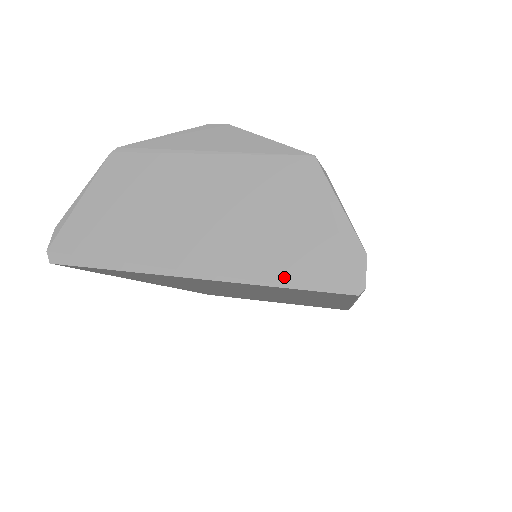
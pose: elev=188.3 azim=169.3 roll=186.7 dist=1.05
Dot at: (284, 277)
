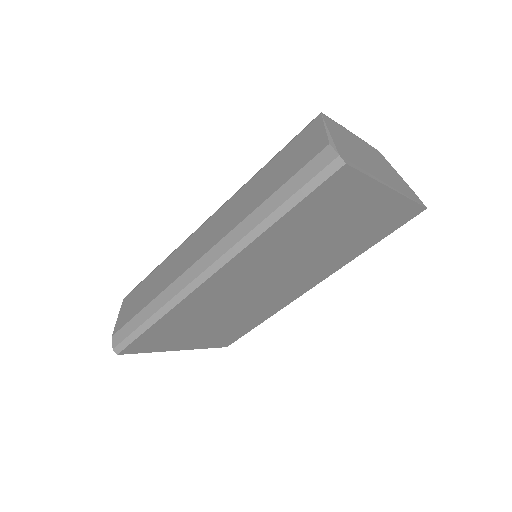
Dot at: (411, 197)
